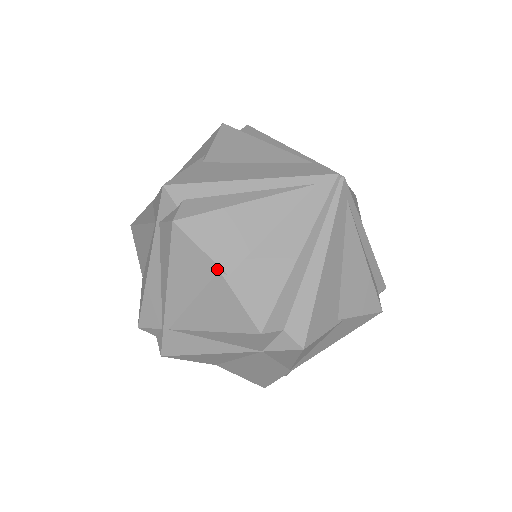
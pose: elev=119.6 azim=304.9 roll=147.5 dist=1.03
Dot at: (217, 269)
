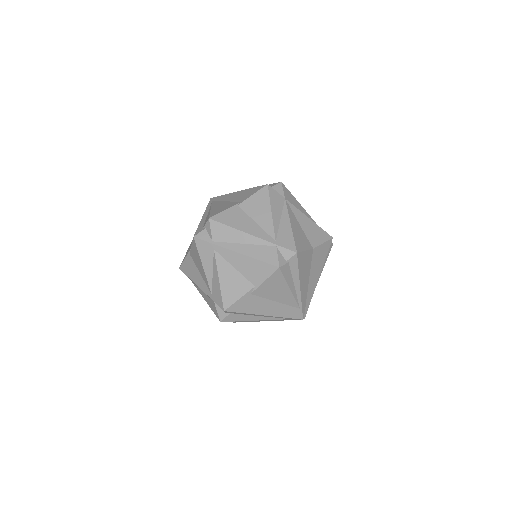
Dot at: occluded
